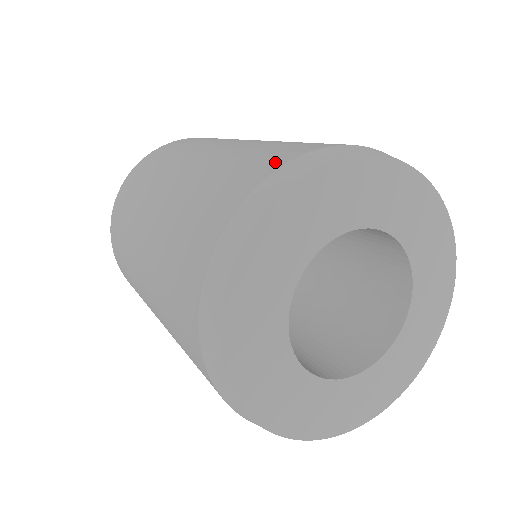
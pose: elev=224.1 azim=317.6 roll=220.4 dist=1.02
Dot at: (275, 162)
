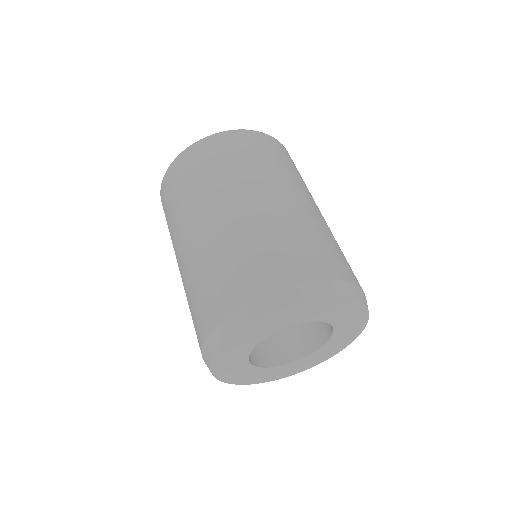
Dot at: (293, 275)
